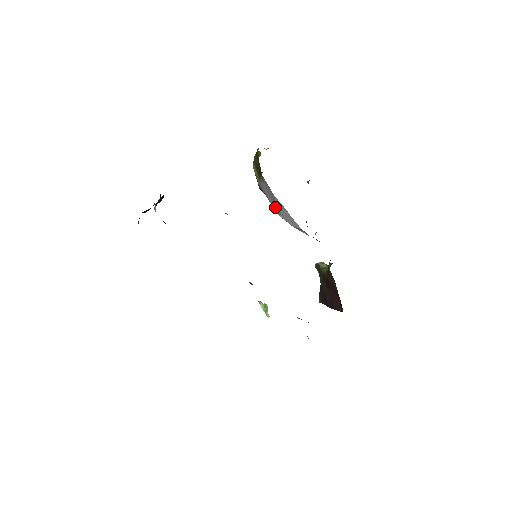
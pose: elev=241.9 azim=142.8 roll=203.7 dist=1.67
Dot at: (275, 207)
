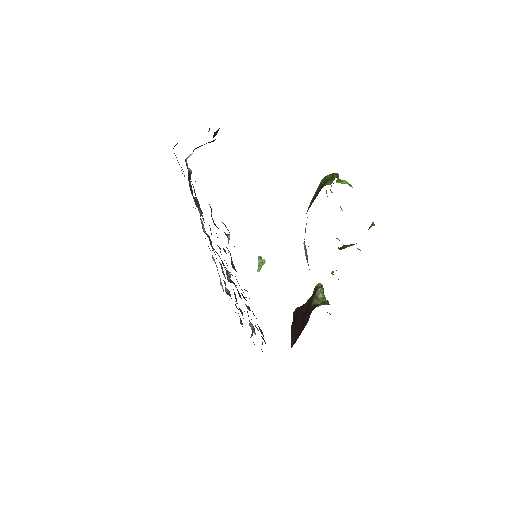
Dot at: occluded
